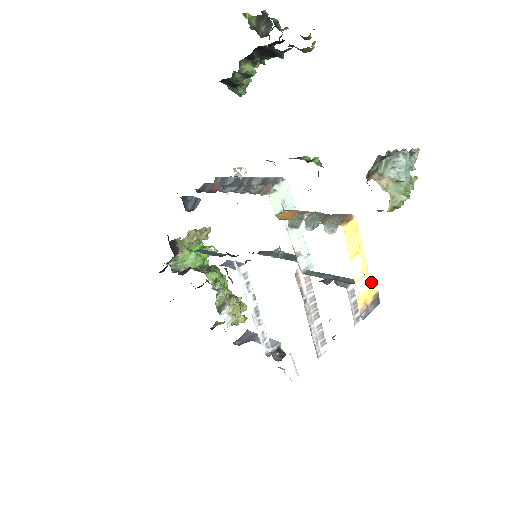
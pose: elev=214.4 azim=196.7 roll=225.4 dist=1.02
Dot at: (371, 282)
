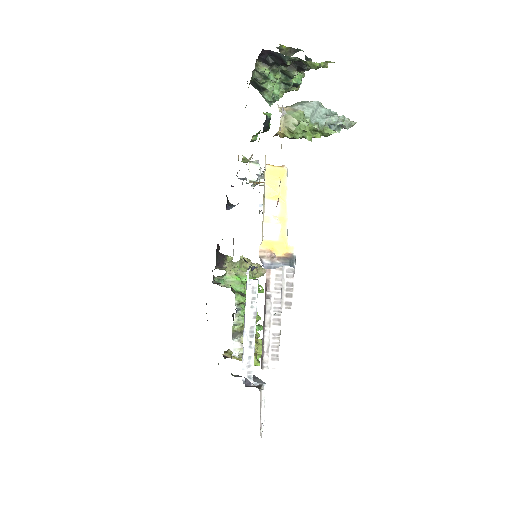
Dot at: (295, 247)
